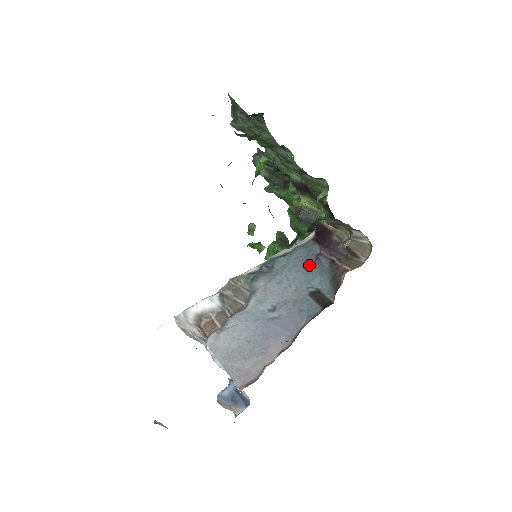
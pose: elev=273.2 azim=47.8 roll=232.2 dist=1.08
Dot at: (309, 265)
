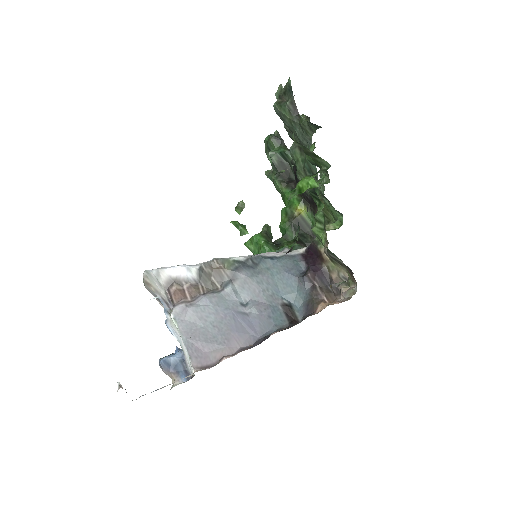
Dot at: (291, 278)
